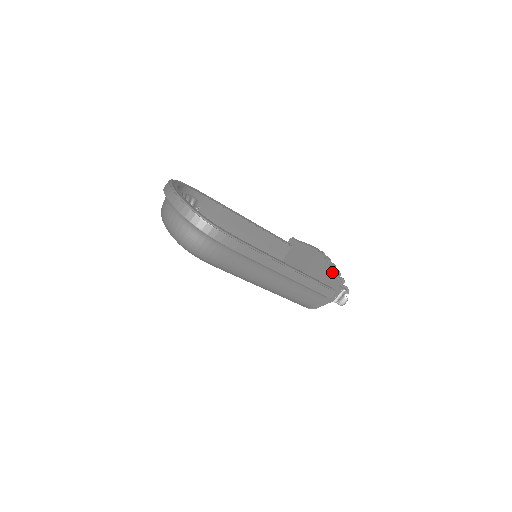
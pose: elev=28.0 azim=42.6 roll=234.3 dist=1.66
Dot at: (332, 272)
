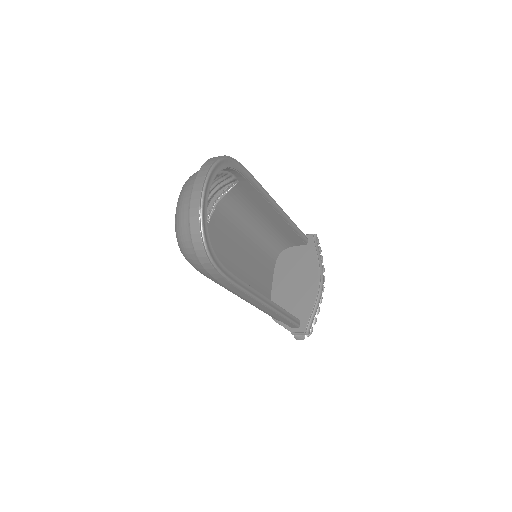
Dot at: (312, 308)
